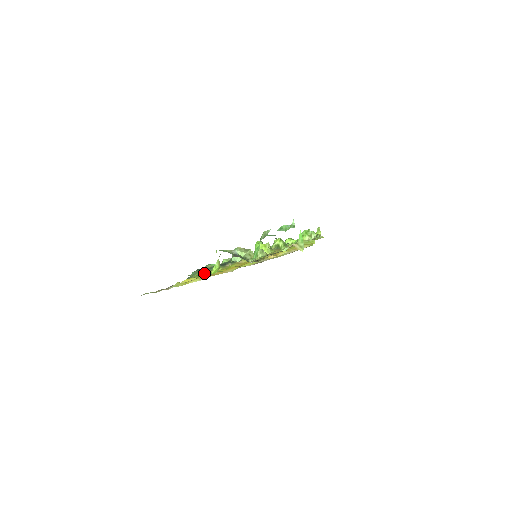
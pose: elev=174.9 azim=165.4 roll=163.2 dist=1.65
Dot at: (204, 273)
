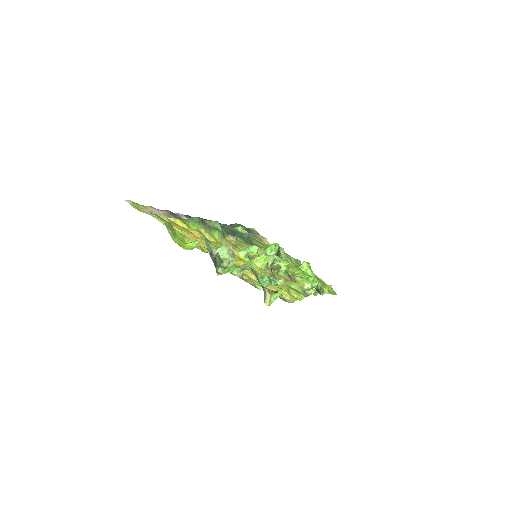
Dot at: (199, 229)
